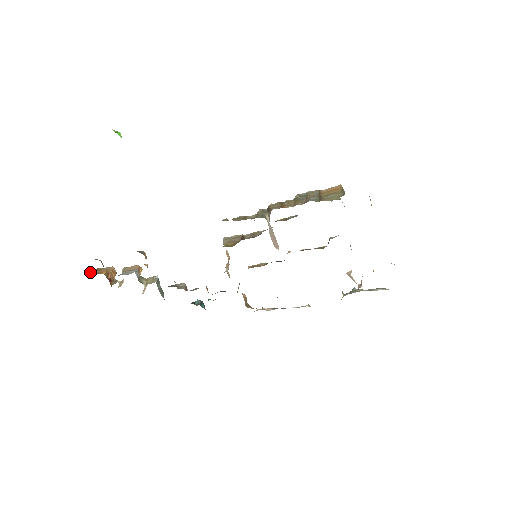
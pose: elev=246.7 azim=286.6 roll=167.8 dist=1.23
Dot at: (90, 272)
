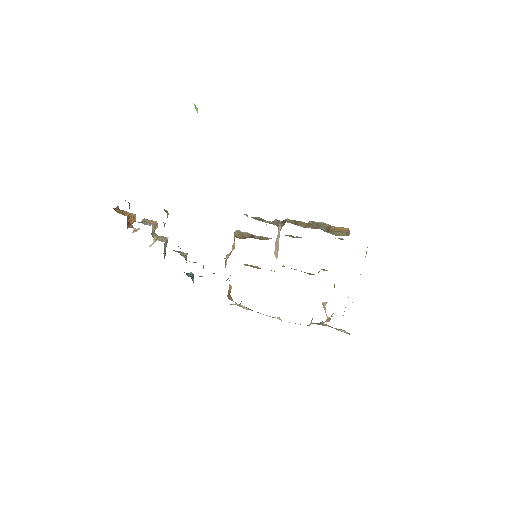
Dot at: (115, 209)
